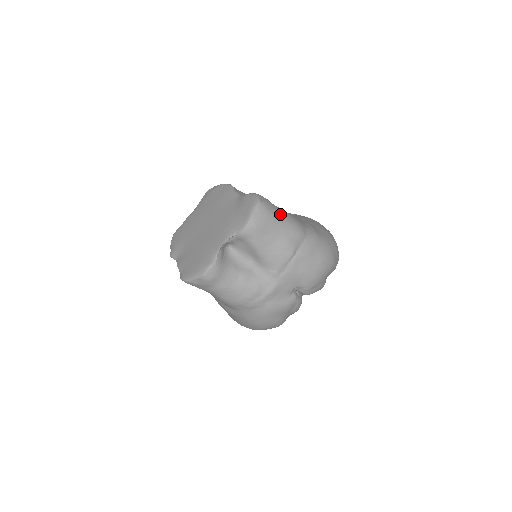
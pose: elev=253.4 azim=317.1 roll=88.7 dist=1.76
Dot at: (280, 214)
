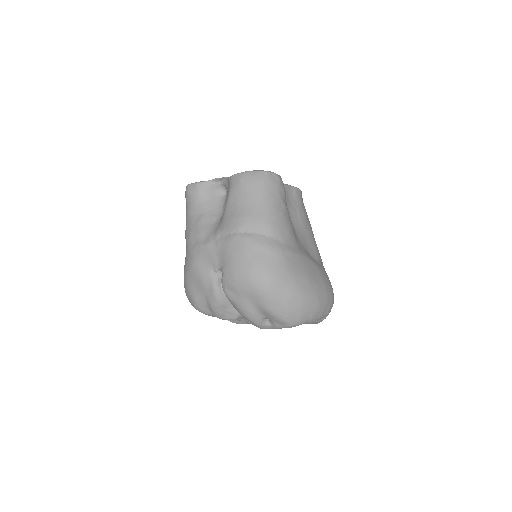
Dot at: (271, 198)
